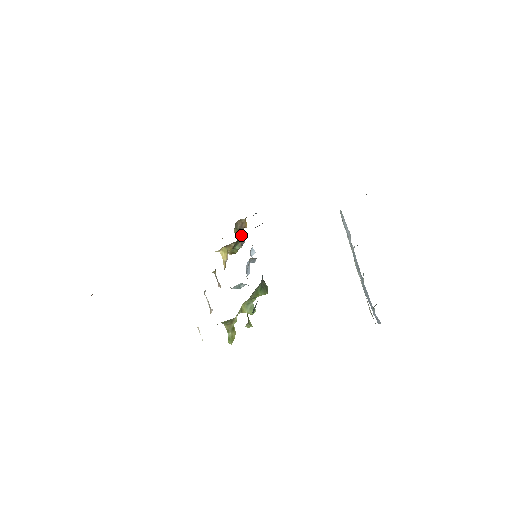
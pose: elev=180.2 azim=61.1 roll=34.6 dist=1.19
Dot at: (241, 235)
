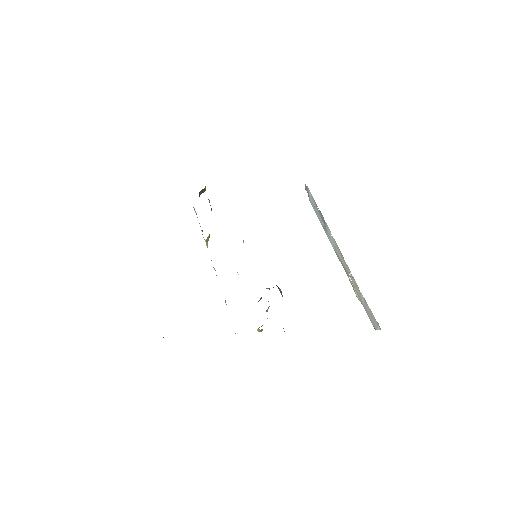
Dot at: occluded
